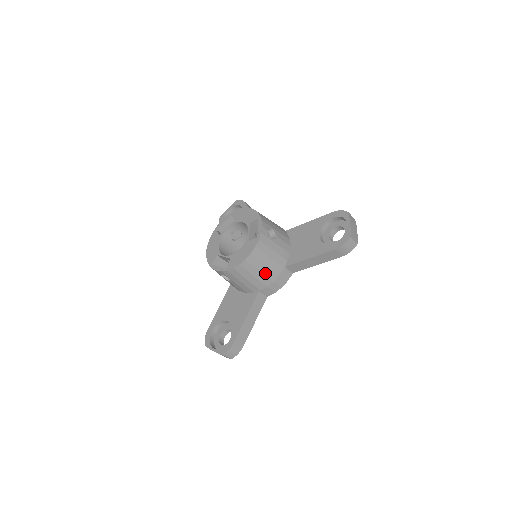
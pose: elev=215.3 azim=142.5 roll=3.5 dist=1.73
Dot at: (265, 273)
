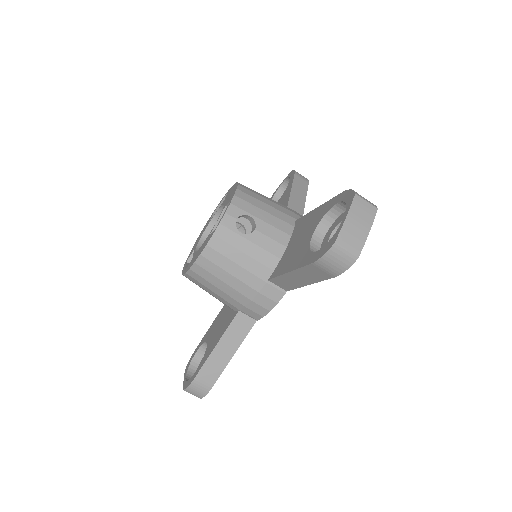
Dot at: (233, 286)
